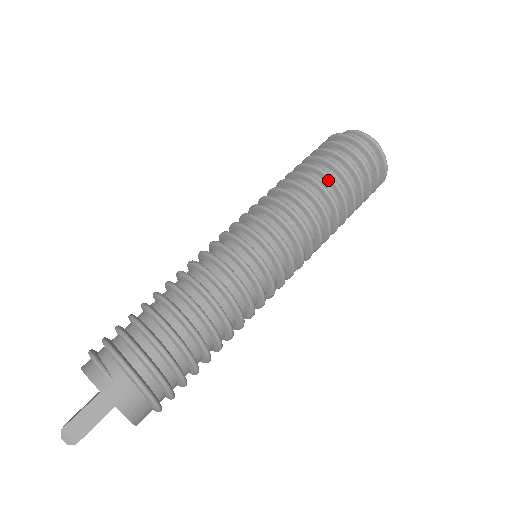
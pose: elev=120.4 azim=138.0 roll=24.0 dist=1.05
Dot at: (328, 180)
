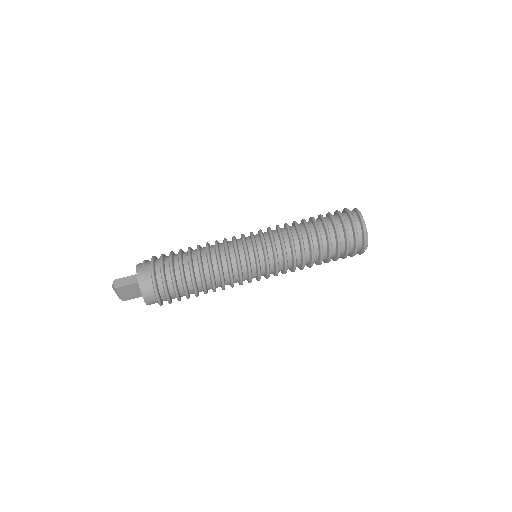
Dot at: (314, 224)
